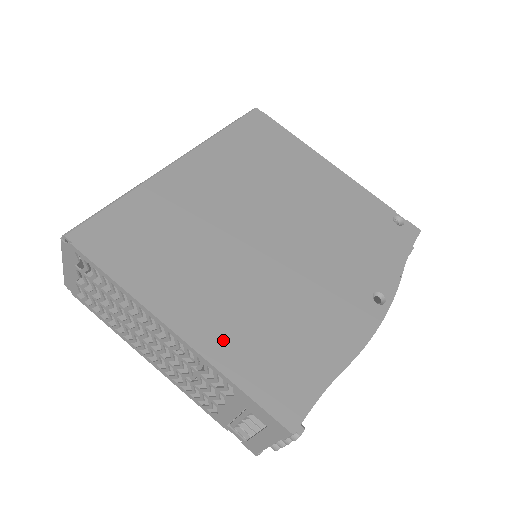
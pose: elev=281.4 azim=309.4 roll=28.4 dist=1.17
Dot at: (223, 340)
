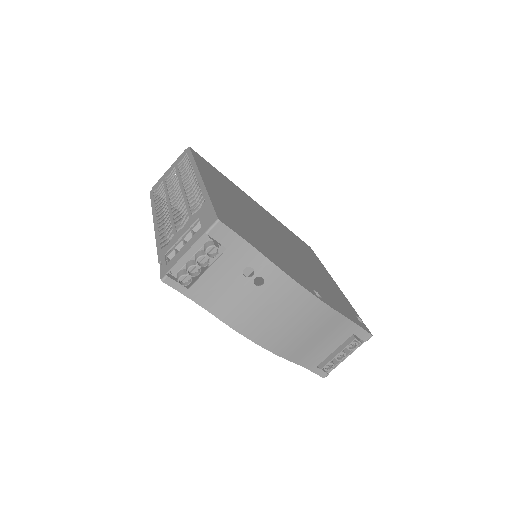
Dot at: (219, 197)
